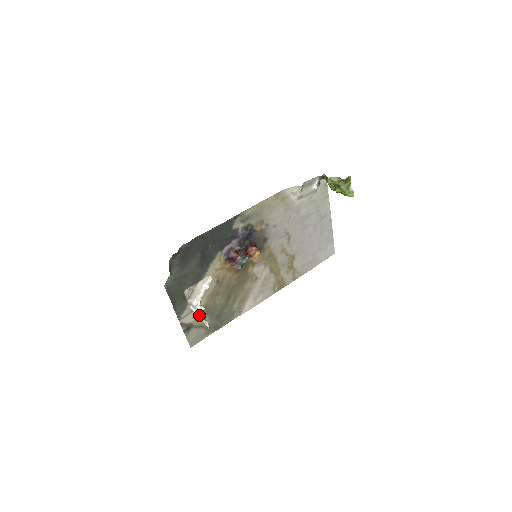
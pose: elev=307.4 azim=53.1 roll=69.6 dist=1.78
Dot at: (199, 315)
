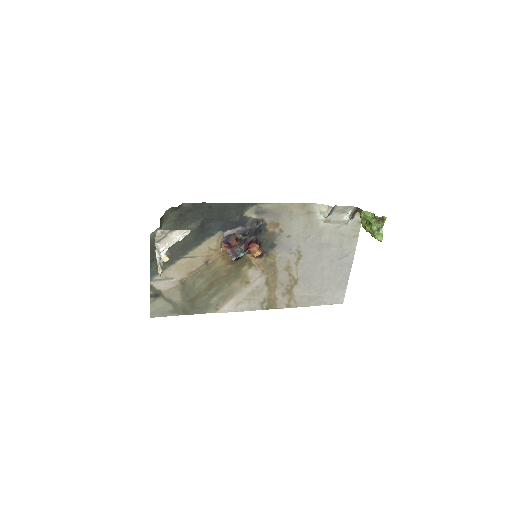
Dot at: (158, 261)
